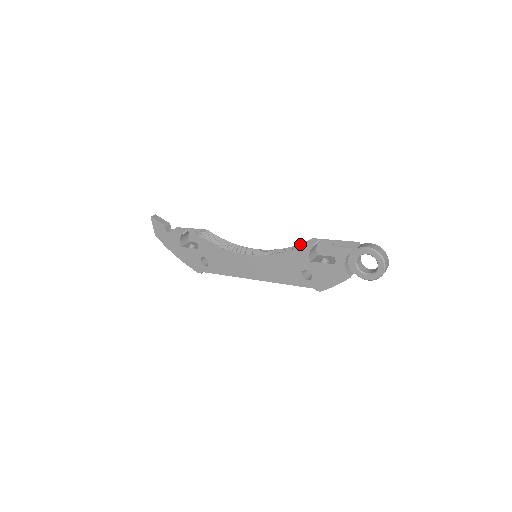
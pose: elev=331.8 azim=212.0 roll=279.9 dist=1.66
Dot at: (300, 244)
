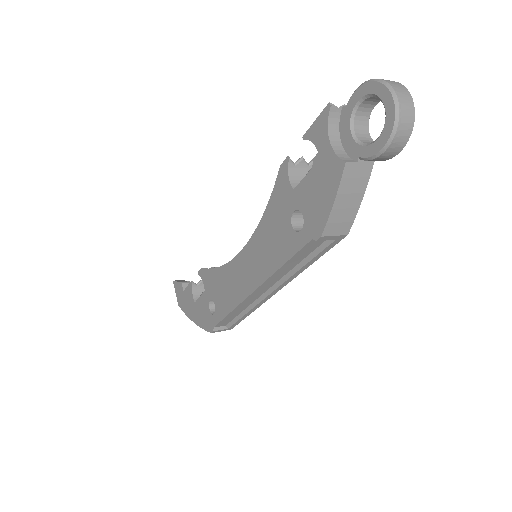
Dot at: occluded
